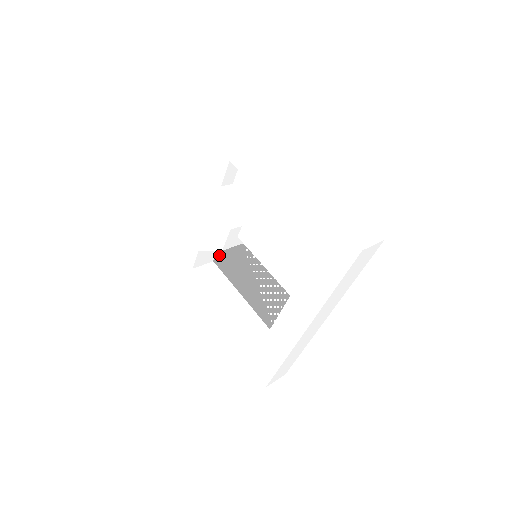
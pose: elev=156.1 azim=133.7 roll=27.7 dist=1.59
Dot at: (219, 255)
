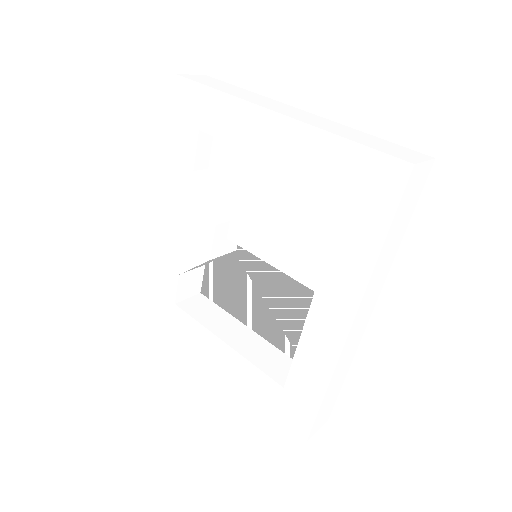
Dot at: (207, 281)
